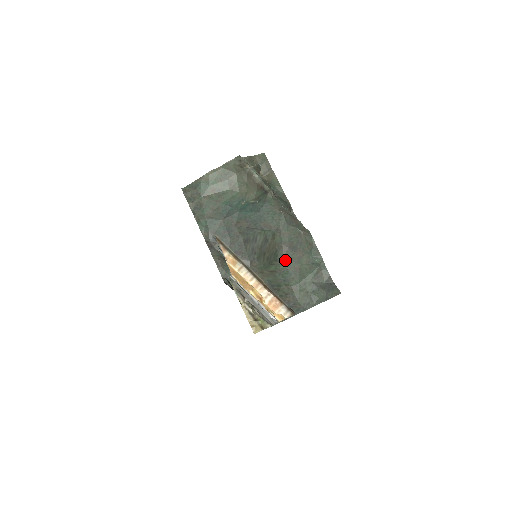
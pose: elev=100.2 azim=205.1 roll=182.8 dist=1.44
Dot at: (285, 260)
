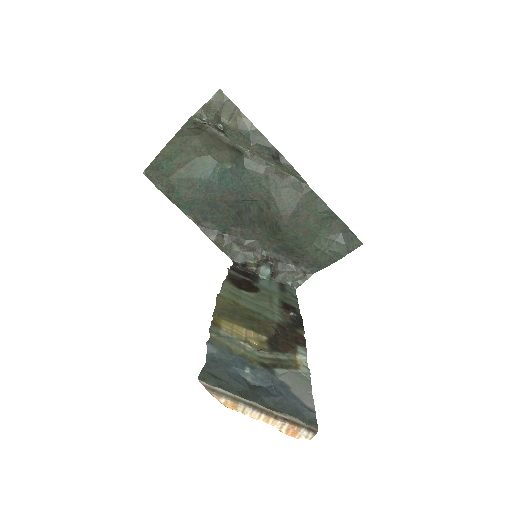
Dot at: (290, 229)
